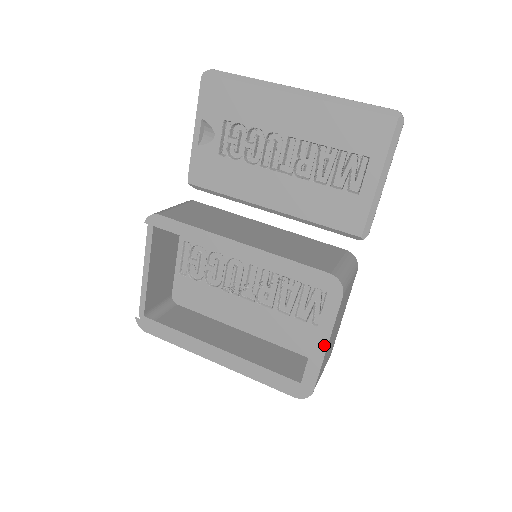
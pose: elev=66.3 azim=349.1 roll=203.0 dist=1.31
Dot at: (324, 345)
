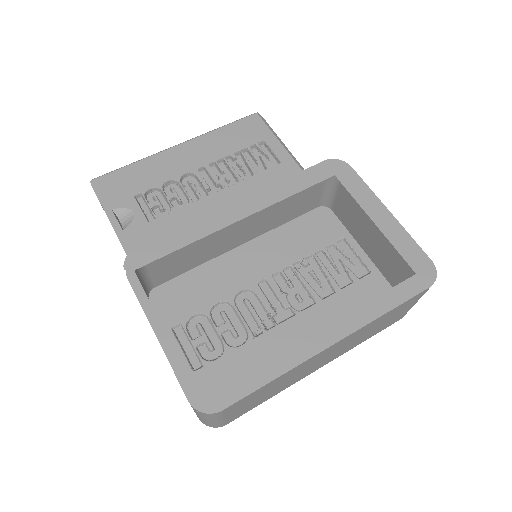
Dot at: (386, 213)
